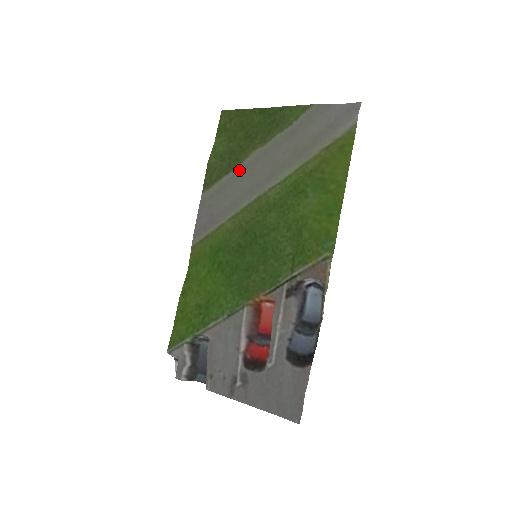
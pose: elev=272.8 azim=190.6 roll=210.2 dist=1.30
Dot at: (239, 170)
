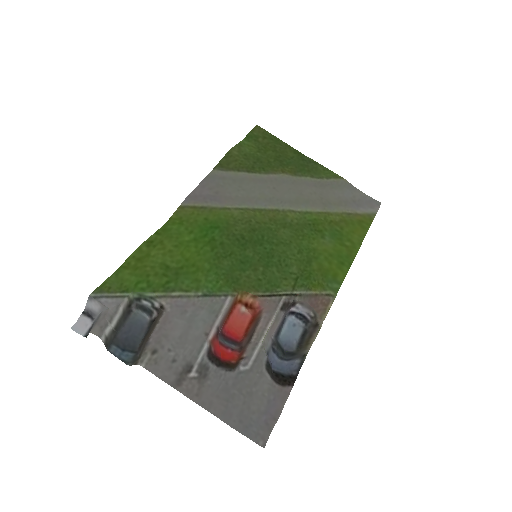
Dot at: (263, 177)
